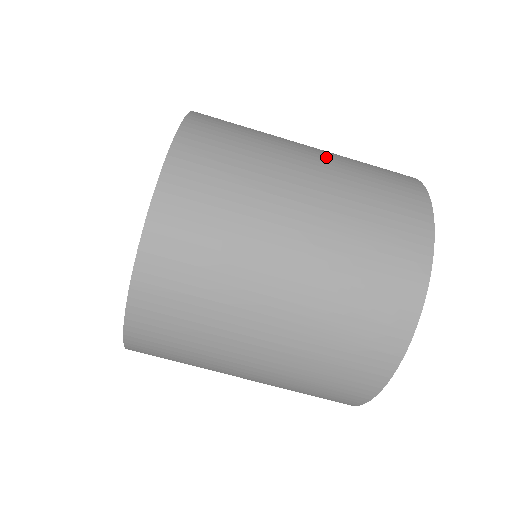
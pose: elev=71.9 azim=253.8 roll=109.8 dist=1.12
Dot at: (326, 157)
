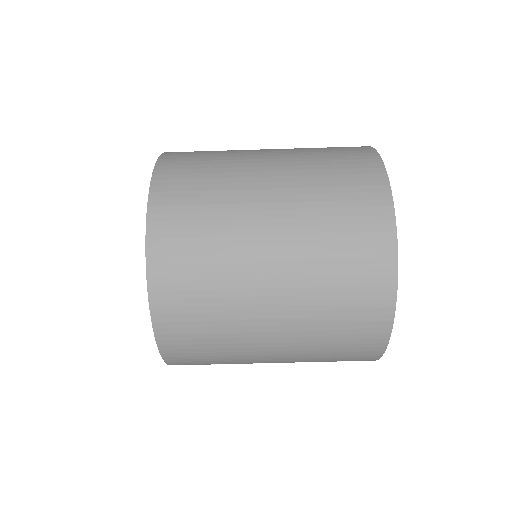
Dot at: (287, 189)
